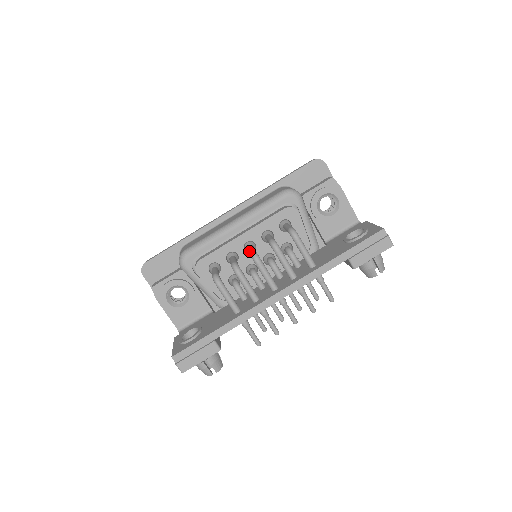
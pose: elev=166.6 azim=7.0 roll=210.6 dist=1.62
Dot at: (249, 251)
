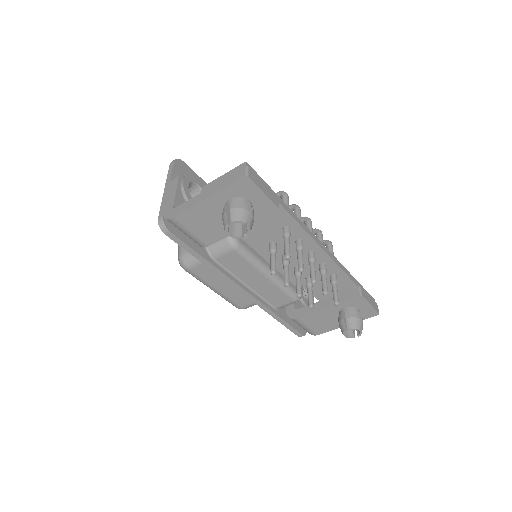
Dot at: occluded
